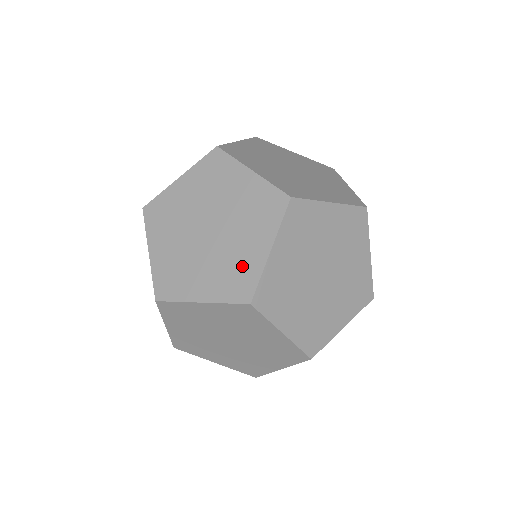
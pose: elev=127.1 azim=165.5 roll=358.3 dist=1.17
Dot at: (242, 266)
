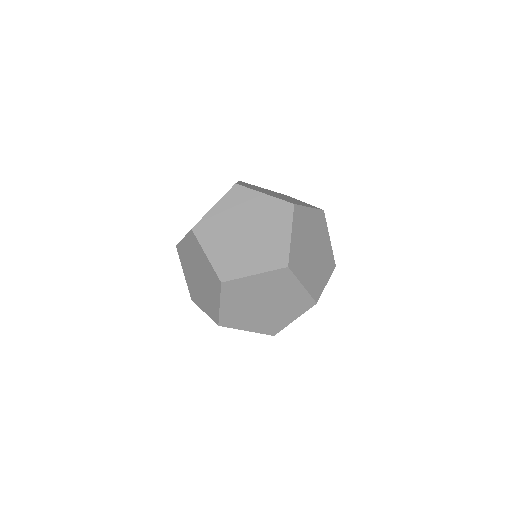
Dot at: (277, 323)
